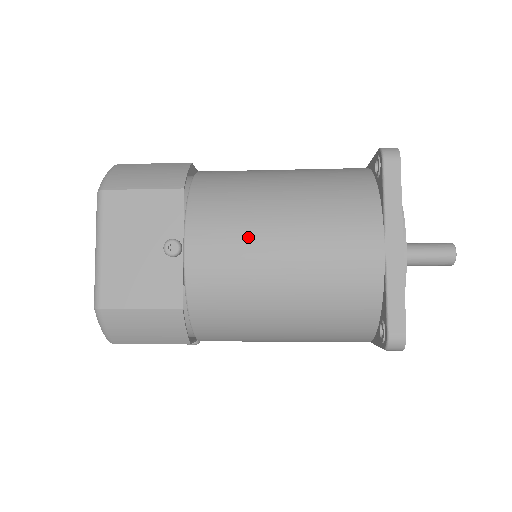
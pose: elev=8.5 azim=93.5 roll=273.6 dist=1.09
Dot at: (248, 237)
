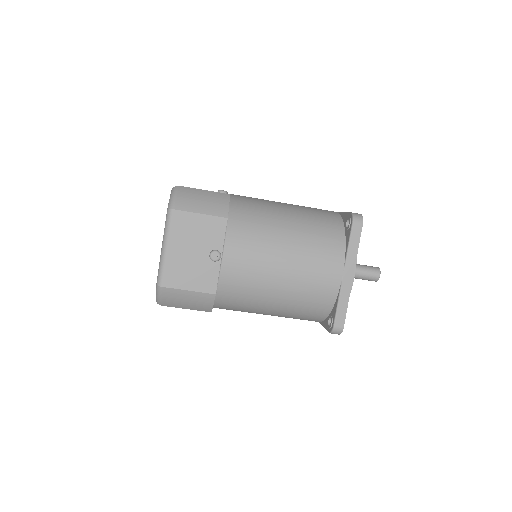
Dot at: (264, 257)
